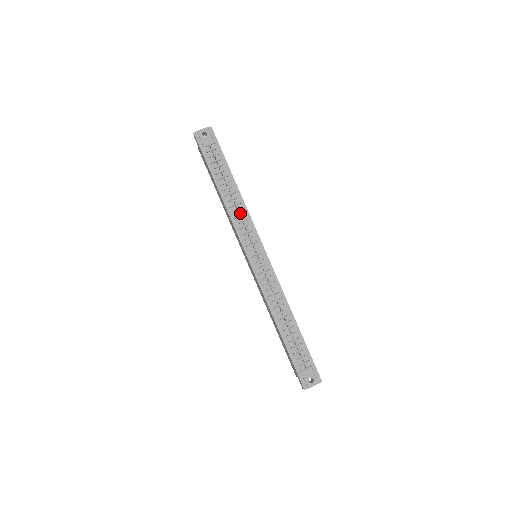
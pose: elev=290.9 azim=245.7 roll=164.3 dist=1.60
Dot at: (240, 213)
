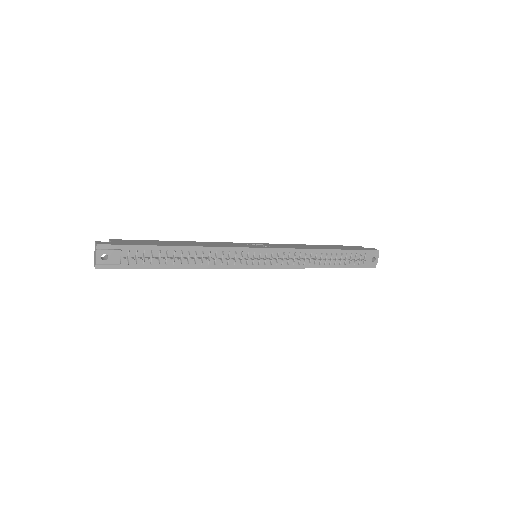
Dot at: (213, 256)
